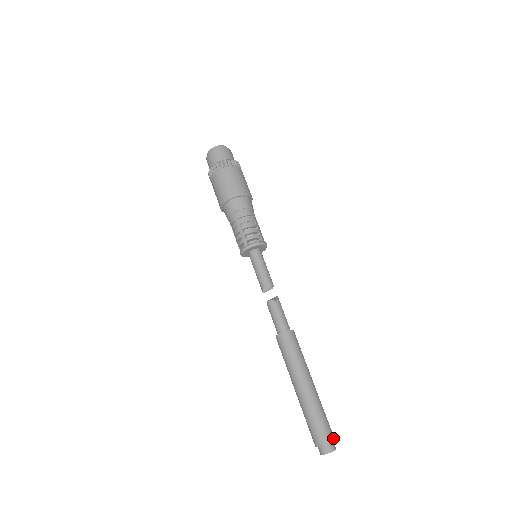
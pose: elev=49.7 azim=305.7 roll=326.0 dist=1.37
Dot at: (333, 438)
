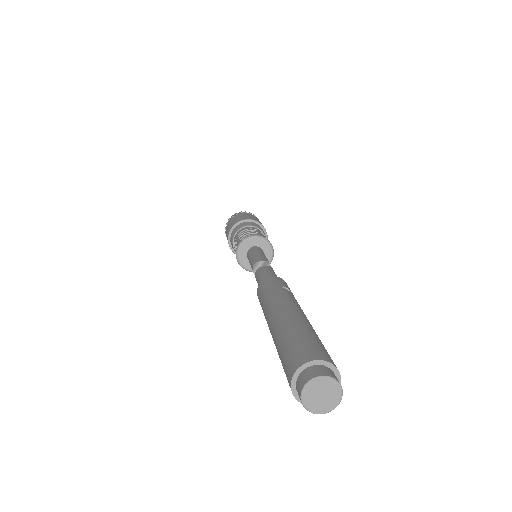
Dot at: (326, 359)
